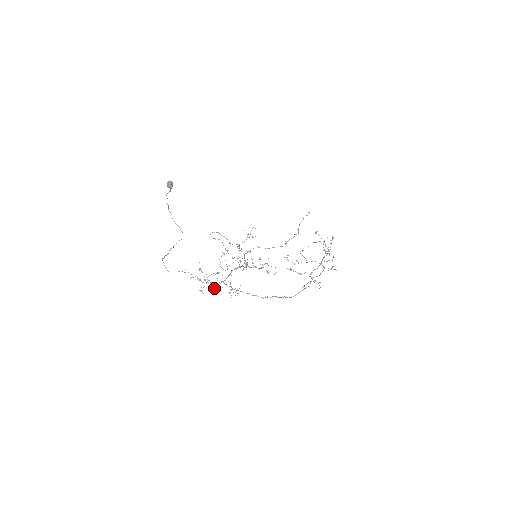
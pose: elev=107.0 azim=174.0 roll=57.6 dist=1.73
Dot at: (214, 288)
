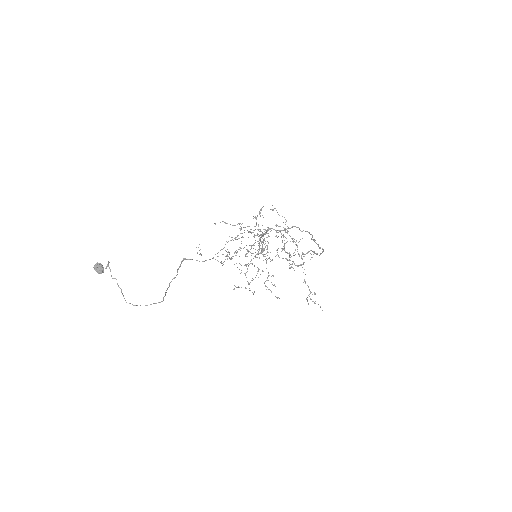
Dot at: (266, 249)
